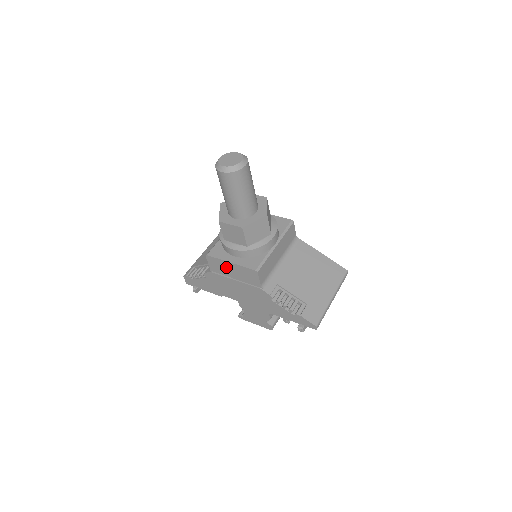
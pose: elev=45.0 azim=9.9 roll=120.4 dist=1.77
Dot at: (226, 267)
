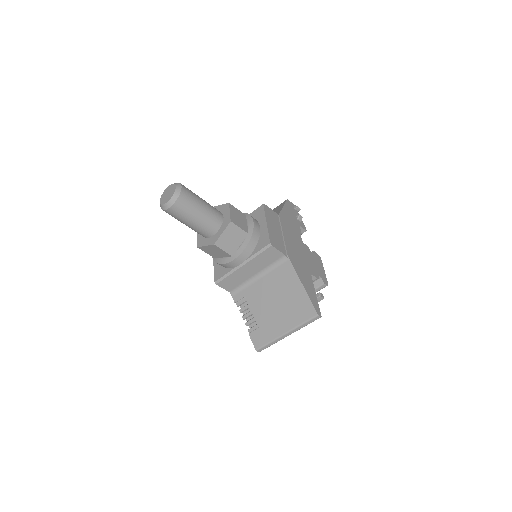
Dot at: occluded
